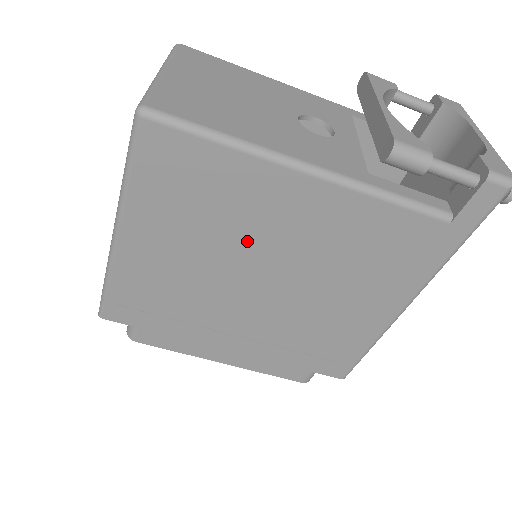
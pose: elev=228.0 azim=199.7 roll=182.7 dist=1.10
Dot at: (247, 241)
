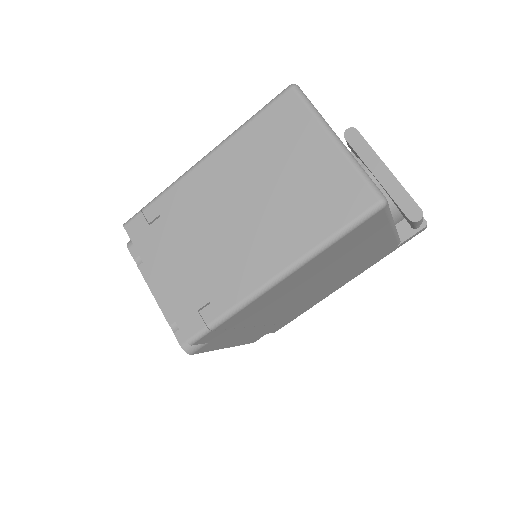
Dot at: (334, 268)
